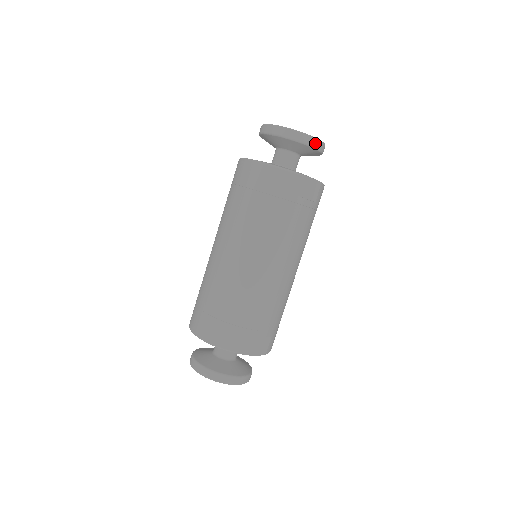
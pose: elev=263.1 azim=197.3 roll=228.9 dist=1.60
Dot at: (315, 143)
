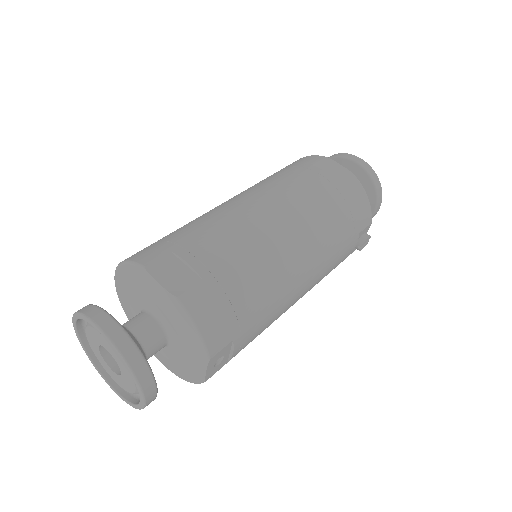
Dot at: (357, 160)
